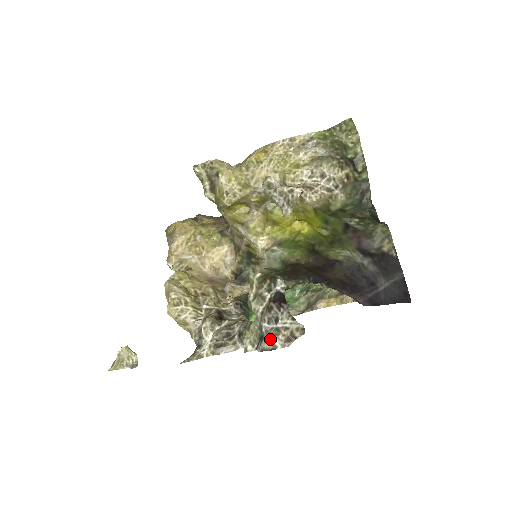
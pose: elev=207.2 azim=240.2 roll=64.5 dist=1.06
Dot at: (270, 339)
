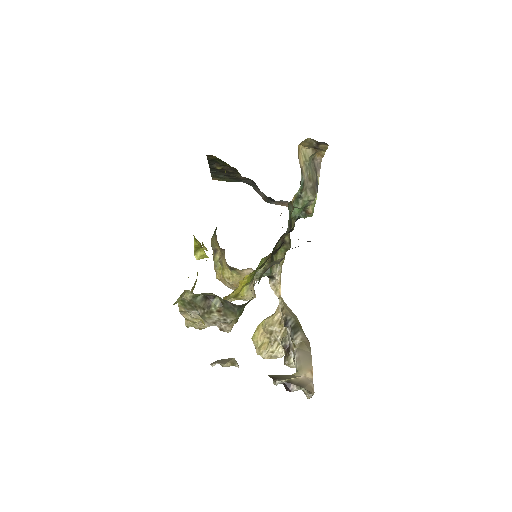
Dot at: (306, 396)
